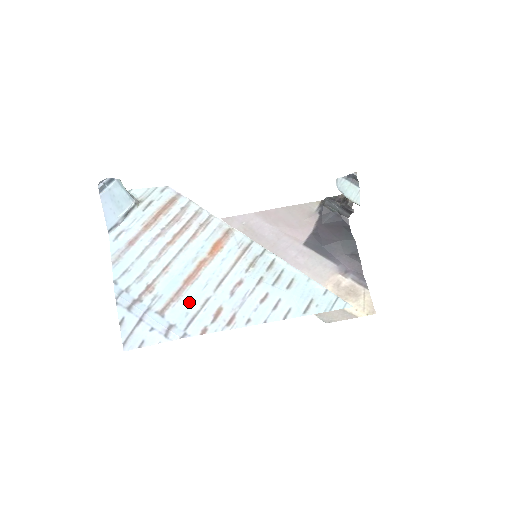
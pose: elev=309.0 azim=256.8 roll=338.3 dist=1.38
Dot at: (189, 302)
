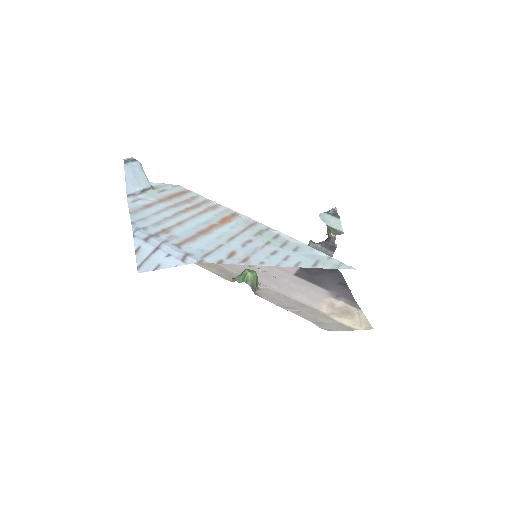
Dot at: (204, 244)
